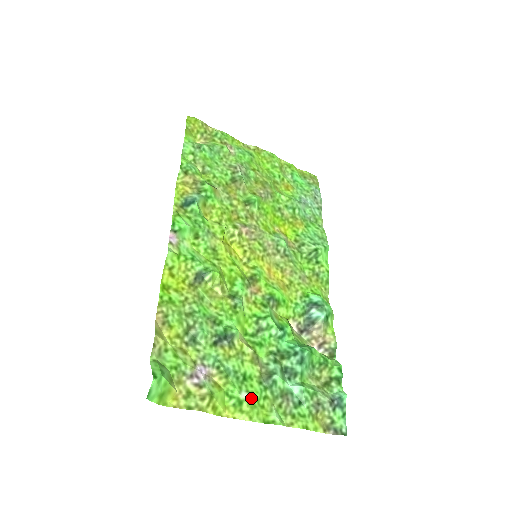
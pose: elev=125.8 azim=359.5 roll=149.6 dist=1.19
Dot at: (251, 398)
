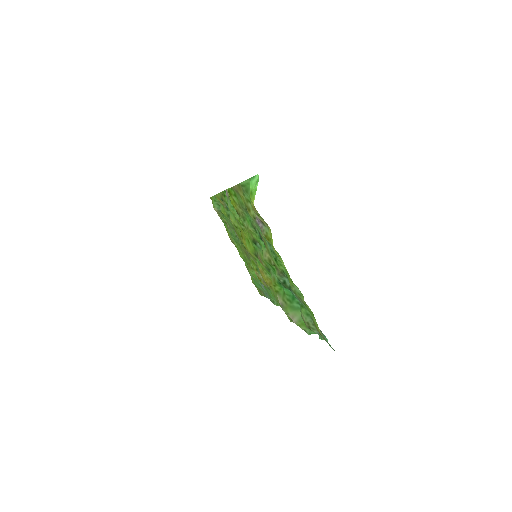
Dot at: occluded
